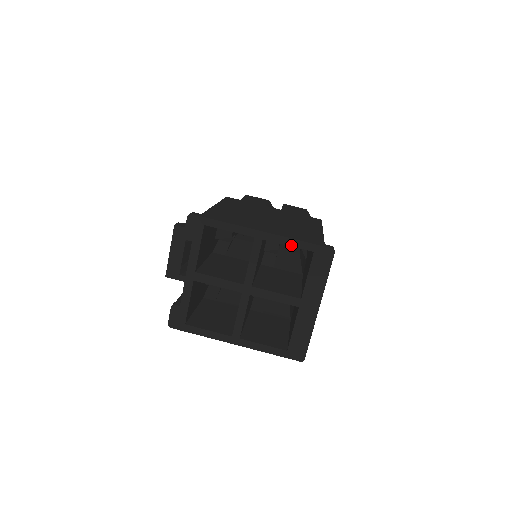
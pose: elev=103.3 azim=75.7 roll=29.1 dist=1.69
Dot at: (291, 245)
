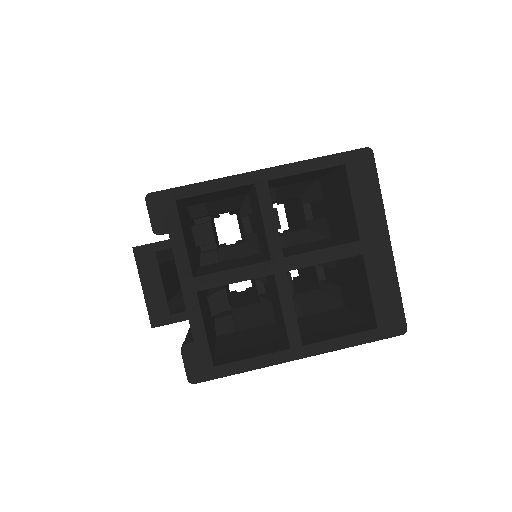
Dot at: (310, 170)
